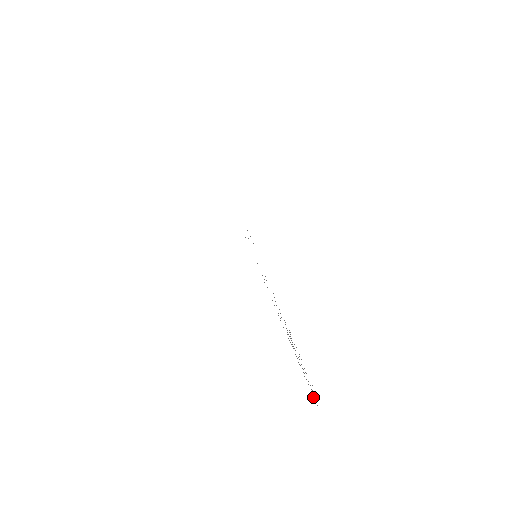
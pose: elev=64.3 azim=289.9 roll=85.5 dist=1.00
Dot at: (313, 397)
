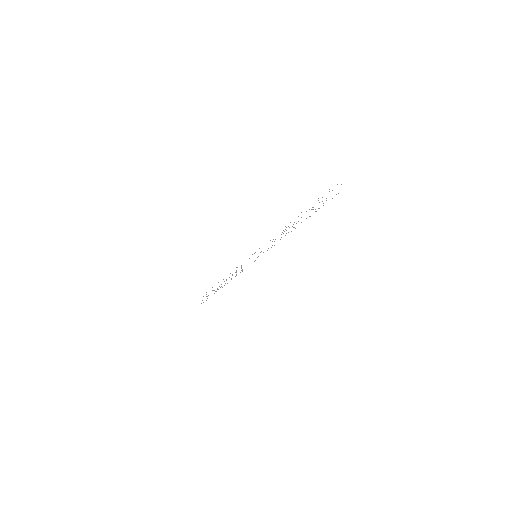
Dot at: (203, 302)
